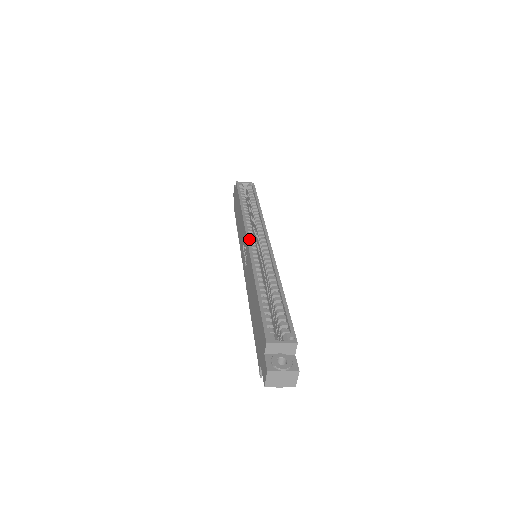
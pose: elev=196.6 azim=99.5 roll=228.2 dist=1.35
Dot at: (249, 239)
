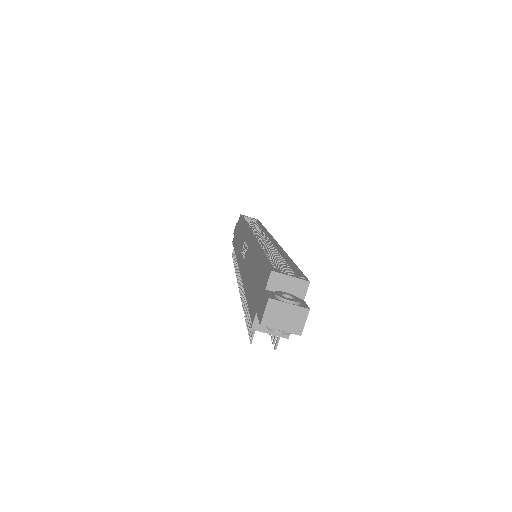
Dot at: (252, 232)
